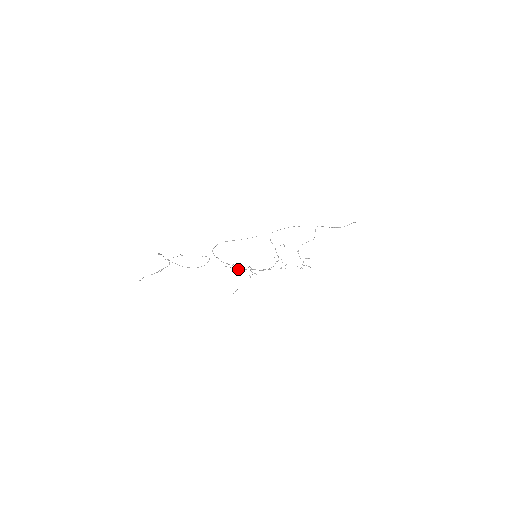
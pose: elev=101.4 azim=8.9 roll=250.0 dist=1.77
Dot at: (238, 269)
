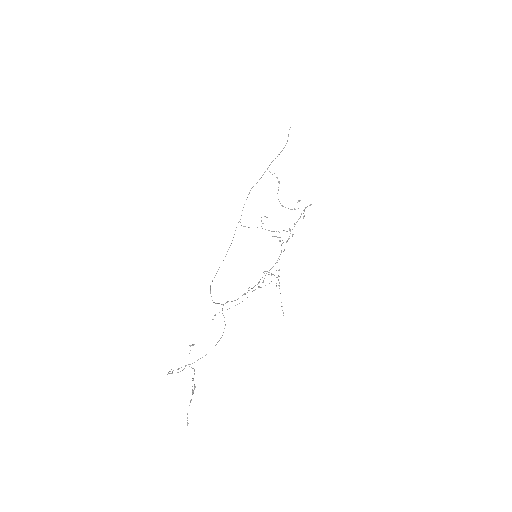
Dot at: (258, 287)
